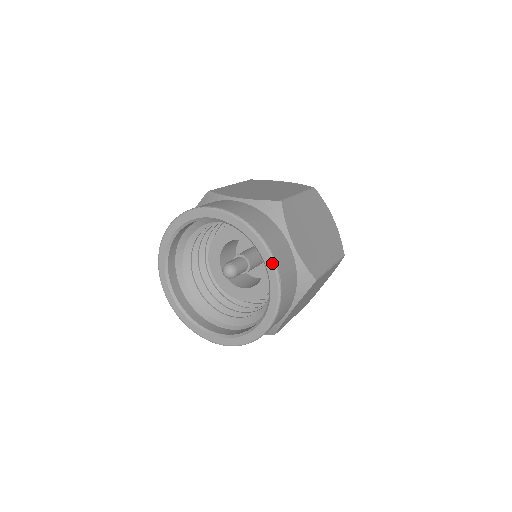
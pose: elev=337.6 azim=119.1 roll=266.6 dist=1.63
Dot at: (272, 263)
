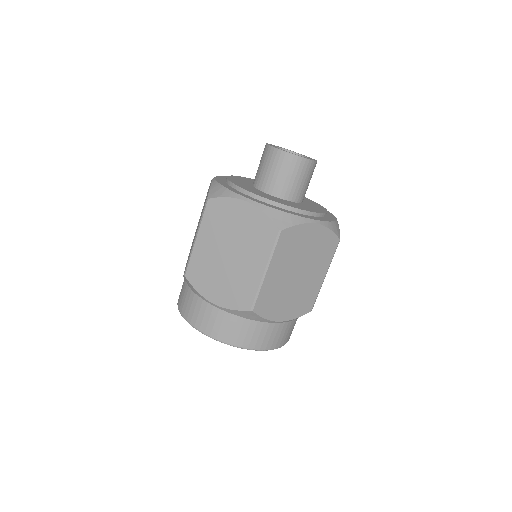
Dot at: occluded
